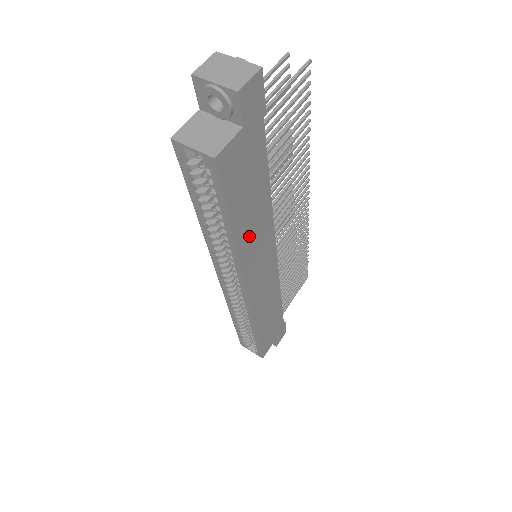
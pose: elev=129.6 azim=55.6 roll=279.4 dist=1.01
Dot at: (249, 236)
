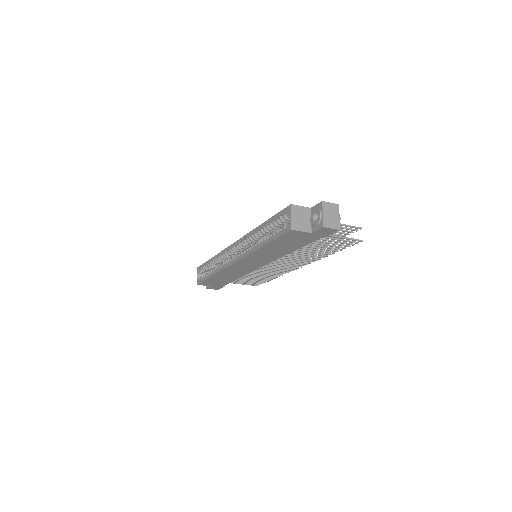
Dot at: (265, 252)
